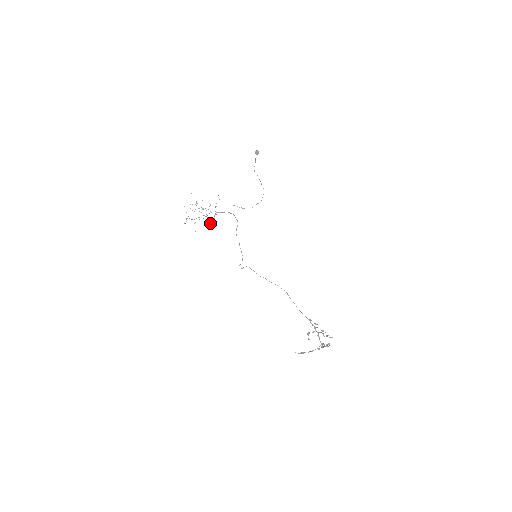
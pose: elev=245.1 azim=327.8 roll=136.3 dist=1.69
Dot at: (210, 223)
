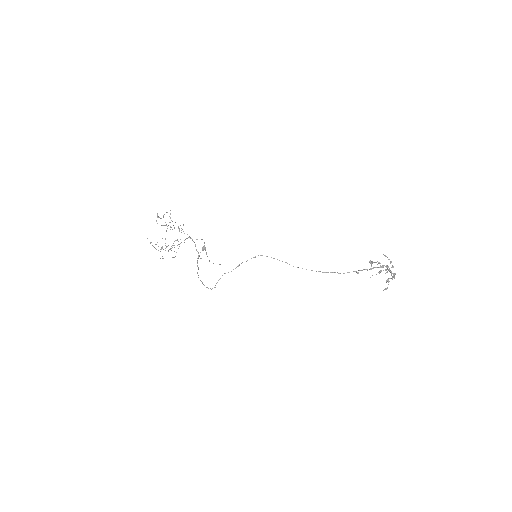
Dot at: occluded
